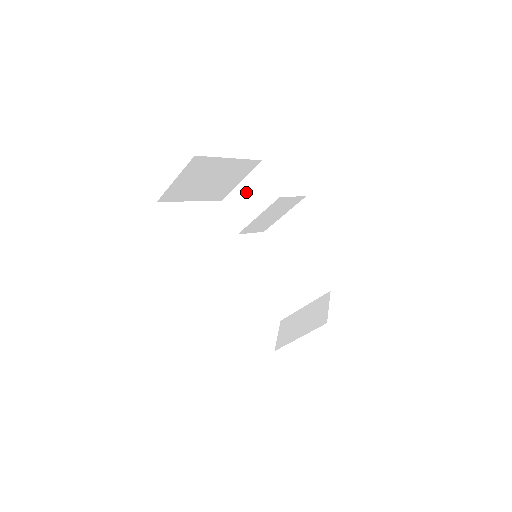
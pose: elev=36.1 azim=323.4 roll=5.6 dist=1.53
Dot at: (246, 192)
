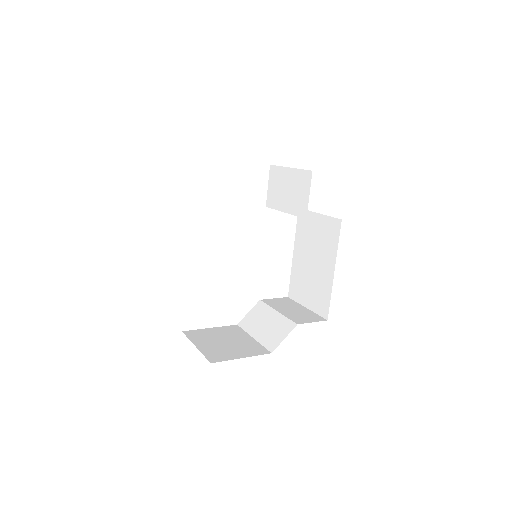
Dot at: (288, 182)
